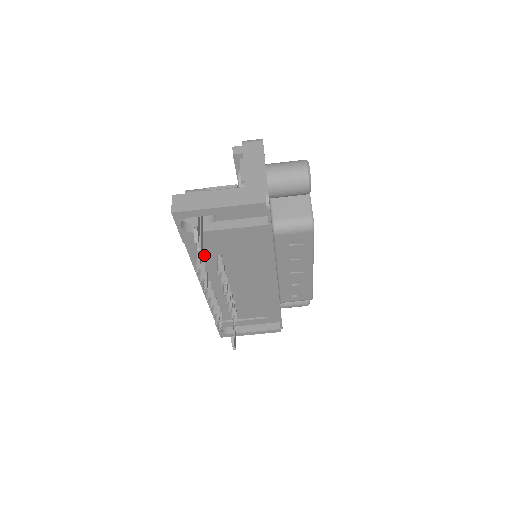
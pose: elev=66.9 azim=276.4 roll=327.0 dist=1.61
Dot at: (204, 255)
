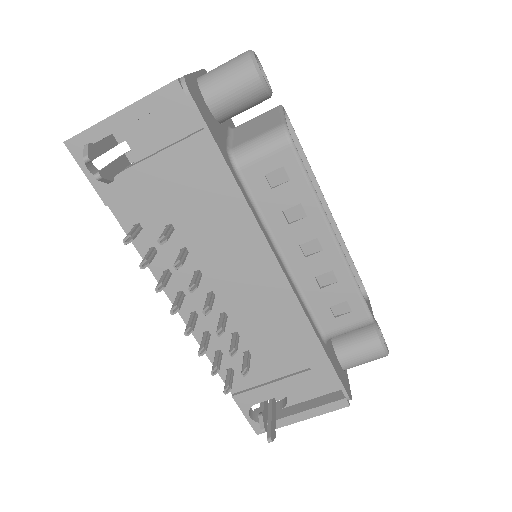
Dot at: (148, 230)
